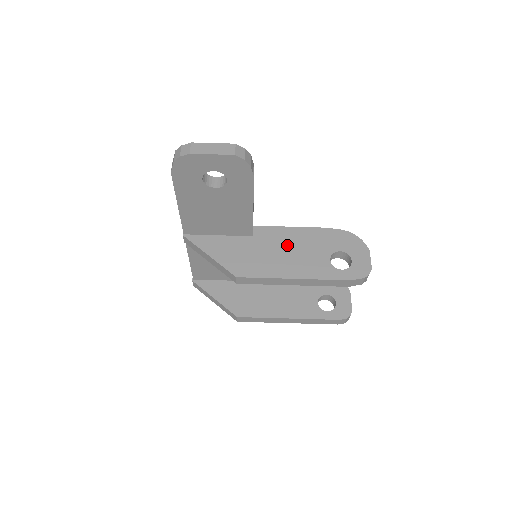
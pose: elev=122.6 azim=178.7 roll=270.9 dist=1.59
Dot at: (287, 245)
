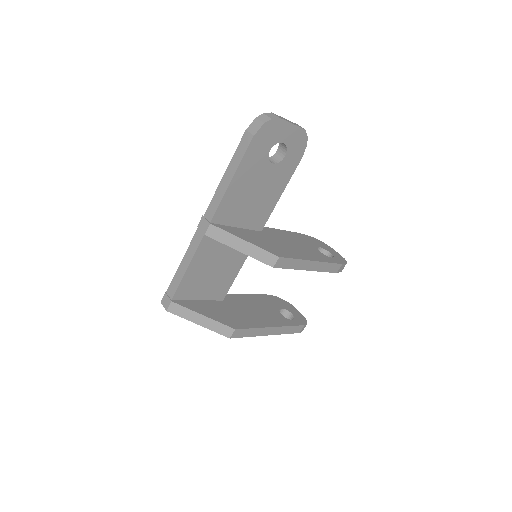
Dot at: (288, 240)
